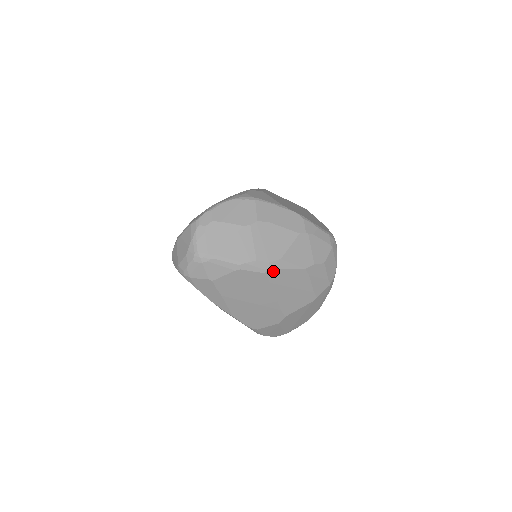
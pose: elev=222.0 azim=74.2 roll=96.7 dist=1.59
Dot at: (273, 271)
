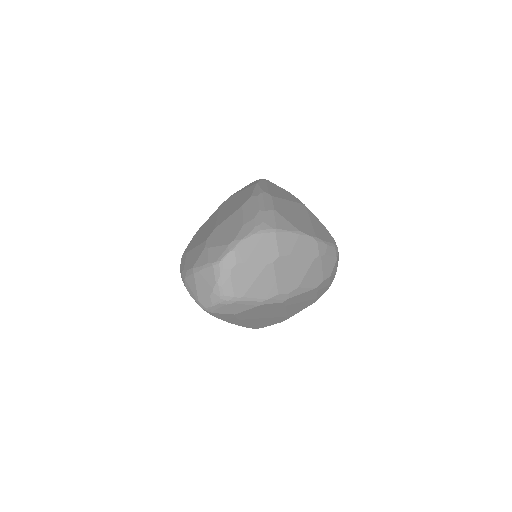
Dot at: (291, 298)
